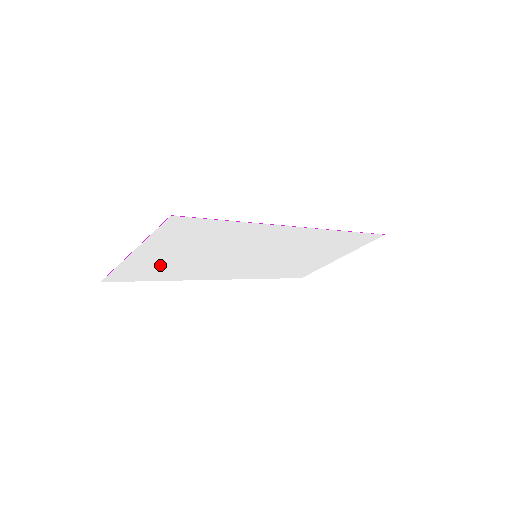
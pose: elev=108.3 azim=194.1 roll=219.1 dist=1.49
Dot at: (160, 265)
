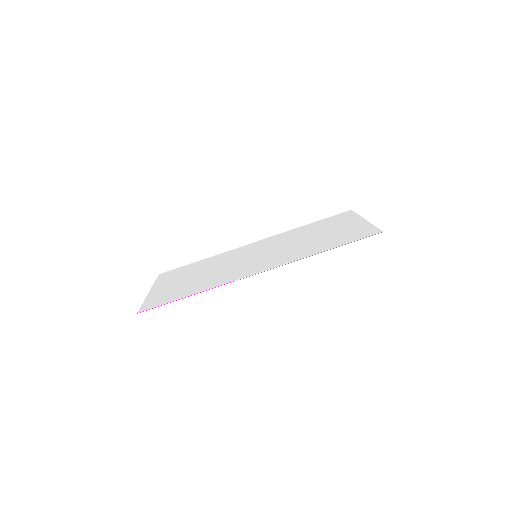
Dot at: (183, 274)
